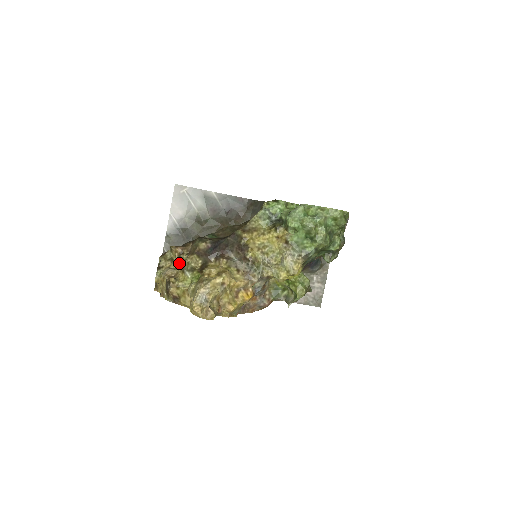
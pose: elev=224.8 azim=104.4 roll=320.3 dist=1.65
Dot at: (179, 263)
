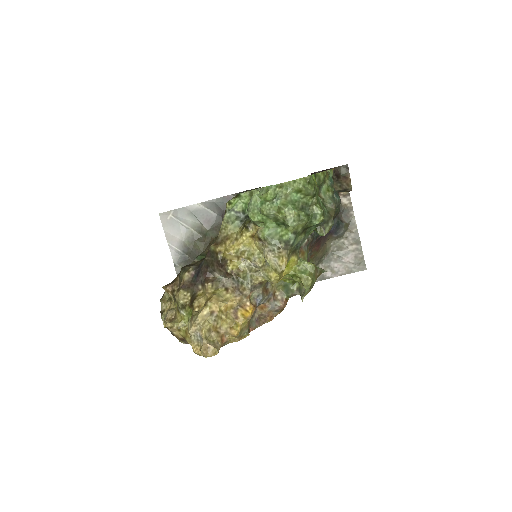
Dot at: occluded
